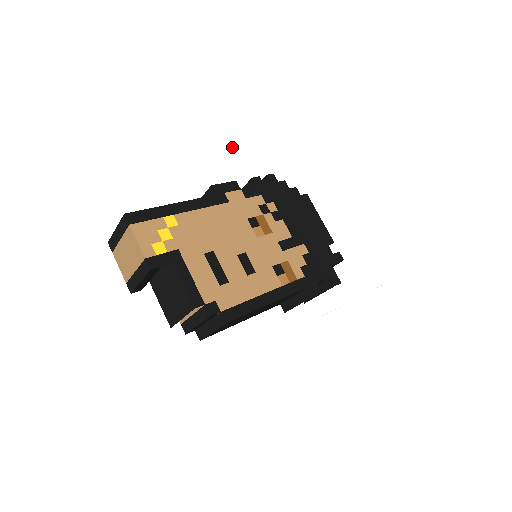
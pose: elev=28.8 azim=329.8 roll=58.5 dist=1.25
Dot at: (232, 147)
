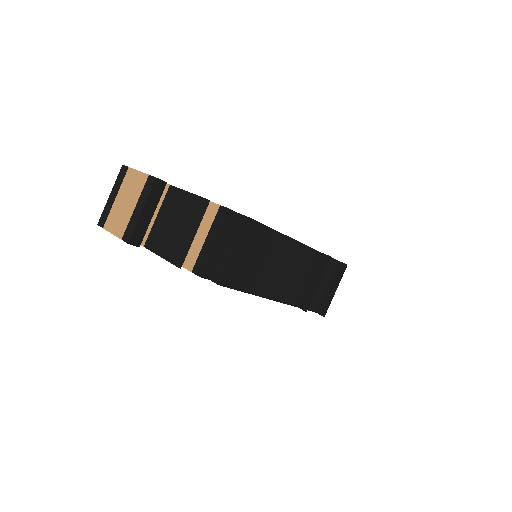
Dot at: occluded
